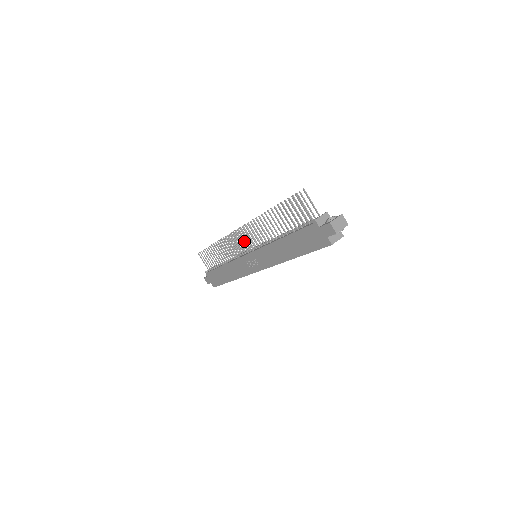
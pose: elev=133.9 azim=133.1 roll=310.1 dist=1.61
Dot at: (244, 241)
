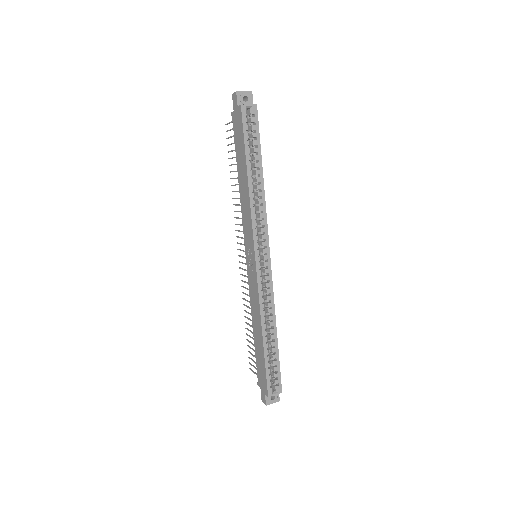
Dot at: (243, 251)
